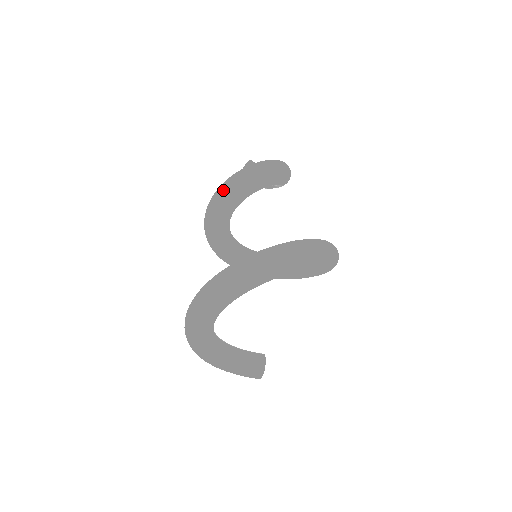
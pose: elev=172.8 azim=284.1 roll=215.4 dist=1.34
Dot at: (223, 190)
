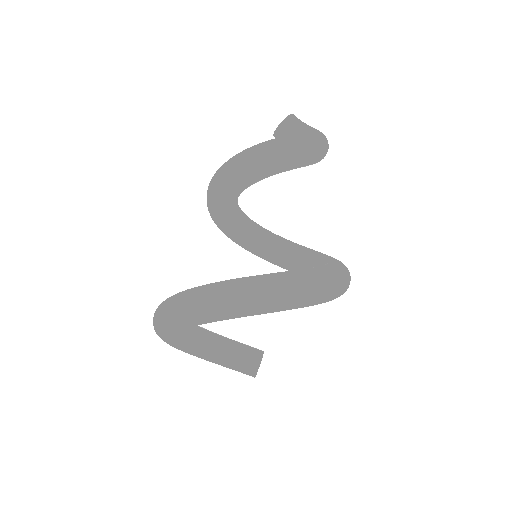
Dot at: (219, 175)
